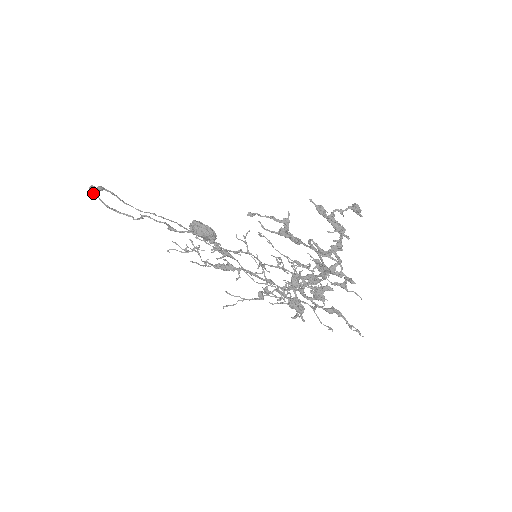
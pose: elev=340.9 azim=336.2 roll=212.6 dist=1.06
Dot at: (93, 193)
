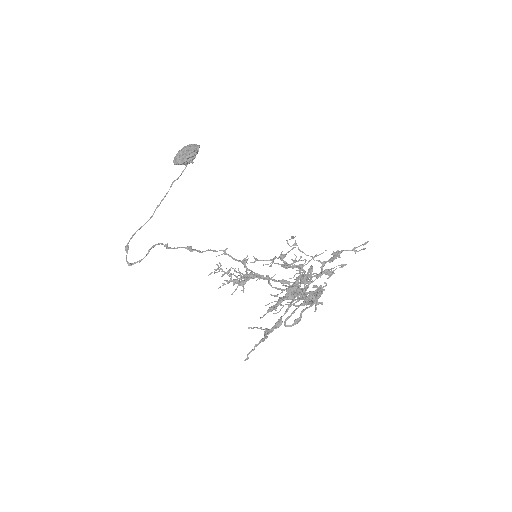
Dot at: occluded
